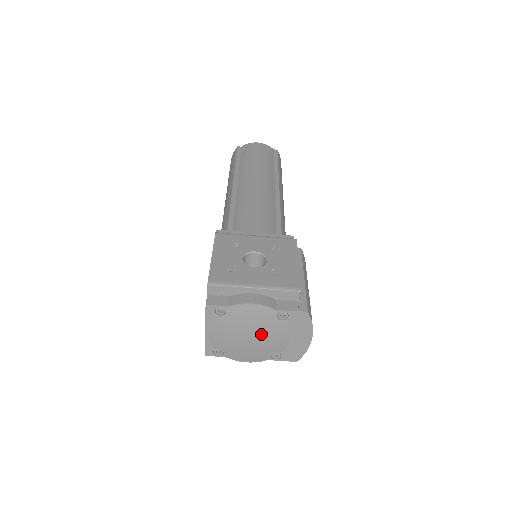
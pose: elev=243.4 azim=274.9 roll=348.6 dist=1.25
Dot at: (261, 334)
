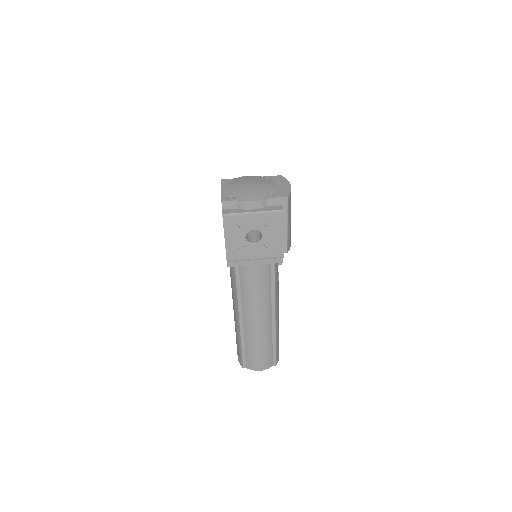
Dot at: (257, 184)
